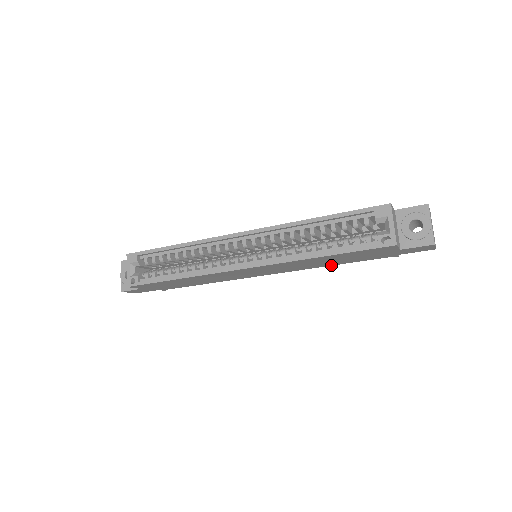
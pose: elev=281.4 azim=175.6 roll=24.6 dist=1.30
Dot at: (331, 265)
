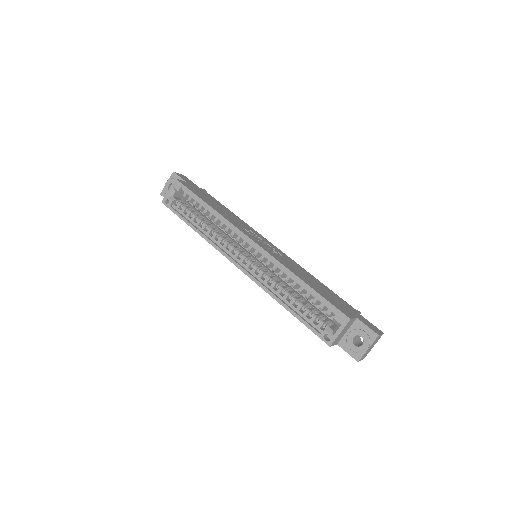
Dot at: occluded
